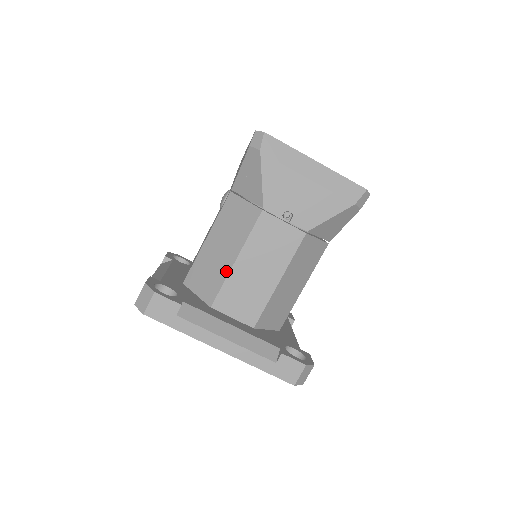
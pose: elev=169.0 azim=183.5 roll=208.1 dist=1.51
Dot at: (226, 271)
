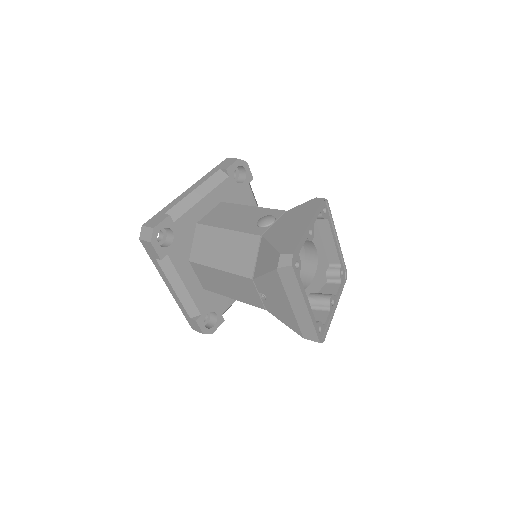
Dot at: (210, 264)
